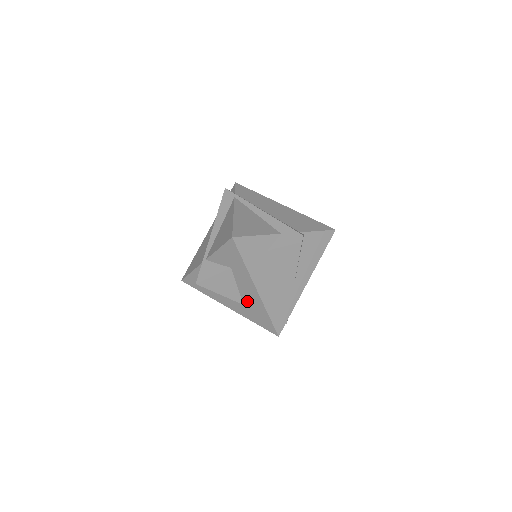
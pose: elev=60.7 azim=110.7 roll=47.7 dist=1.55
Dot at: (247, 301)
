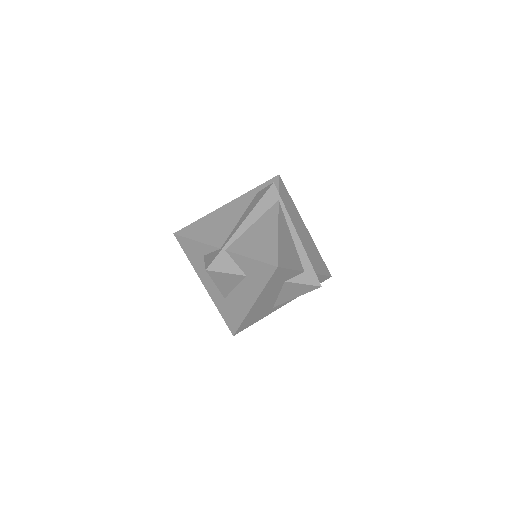
Dot at: (232, 300)
